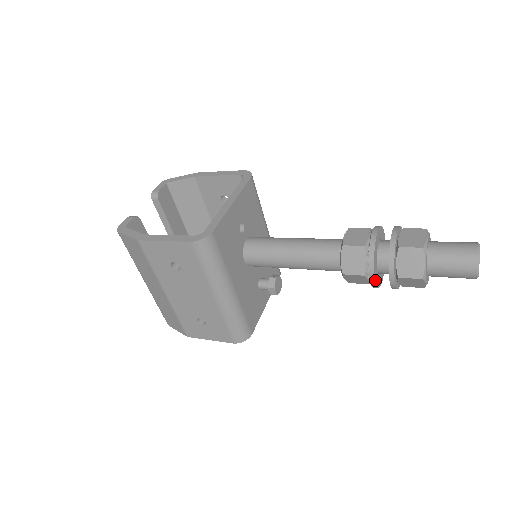
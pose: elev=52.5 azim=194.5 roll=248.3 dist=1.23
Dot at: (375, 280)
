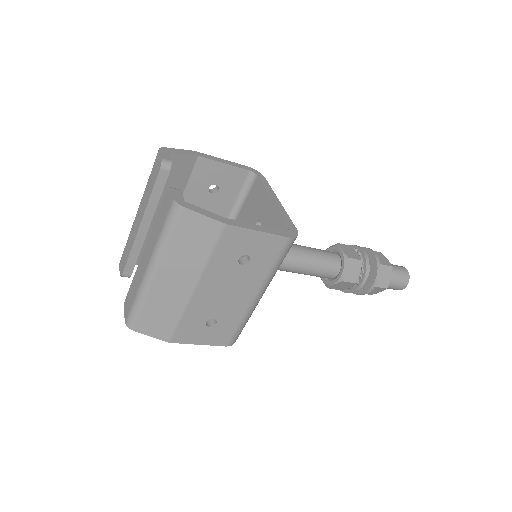
Dot at: (361, 287)
